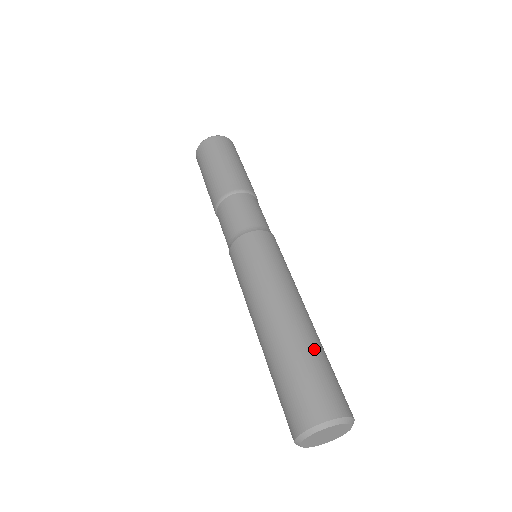
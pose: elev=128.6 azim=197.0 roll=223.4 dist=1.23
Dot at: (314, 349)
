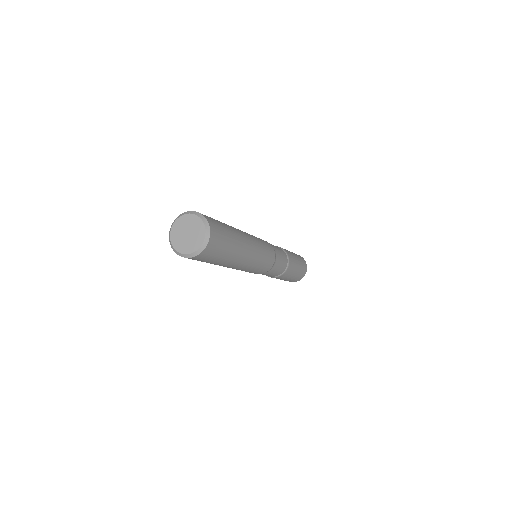
Dot at: (232, 232)
